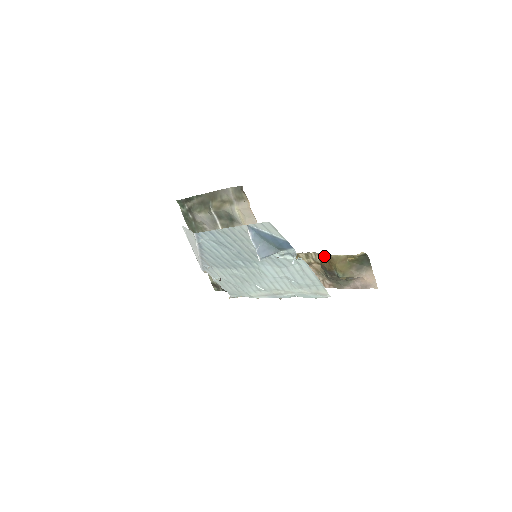
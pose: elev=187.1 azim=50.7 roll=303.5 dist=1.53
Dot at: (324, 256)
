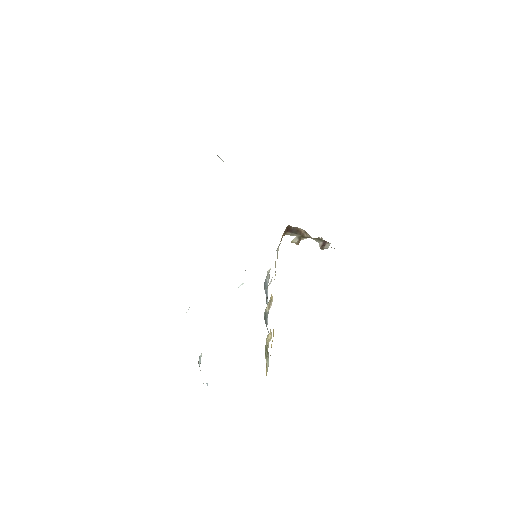
Dot at: occluded
